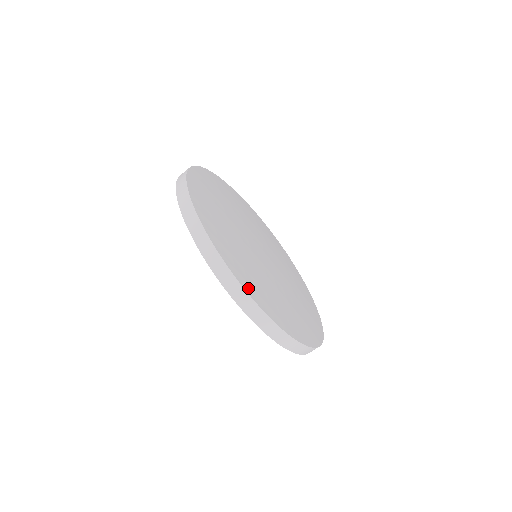
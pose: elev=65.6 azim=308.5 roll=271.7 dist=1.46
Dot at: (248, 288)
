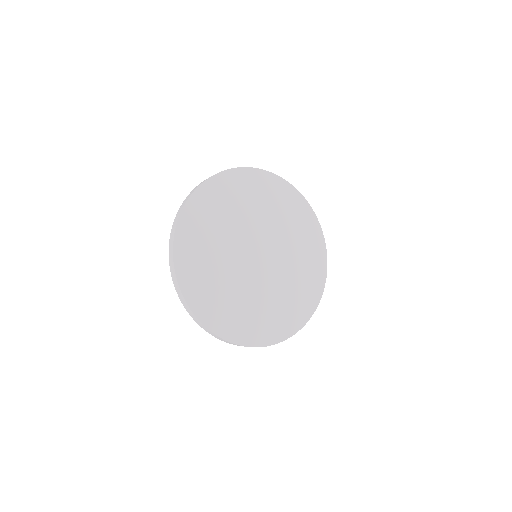
Dot at: (285, 334)
